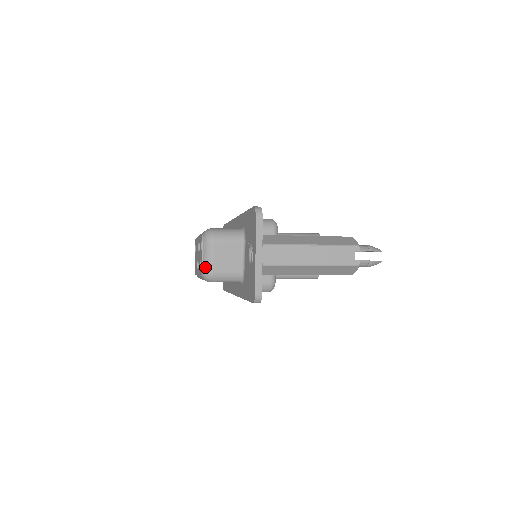
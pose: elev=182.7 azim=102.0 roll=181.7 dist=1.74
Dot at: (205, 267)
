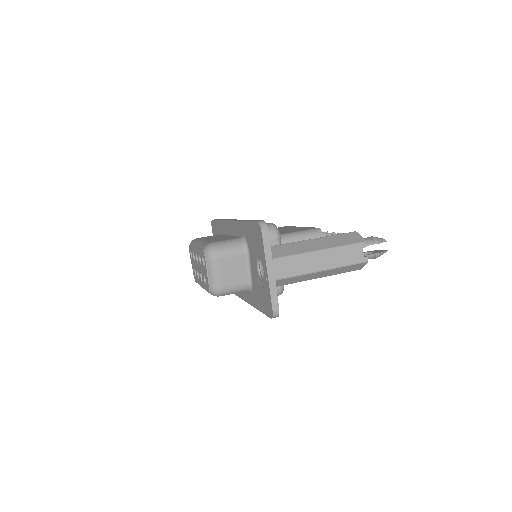
Dot at: (212, 284)
